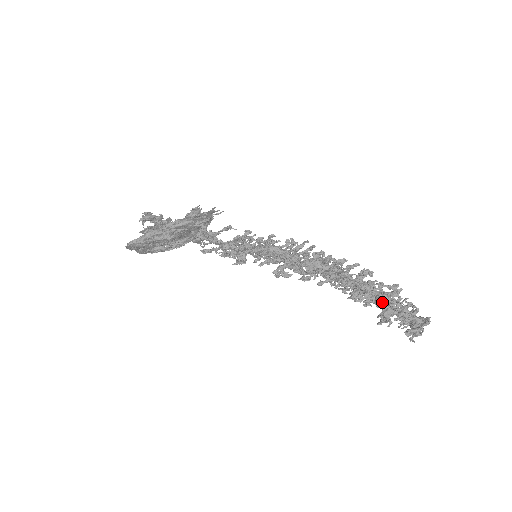
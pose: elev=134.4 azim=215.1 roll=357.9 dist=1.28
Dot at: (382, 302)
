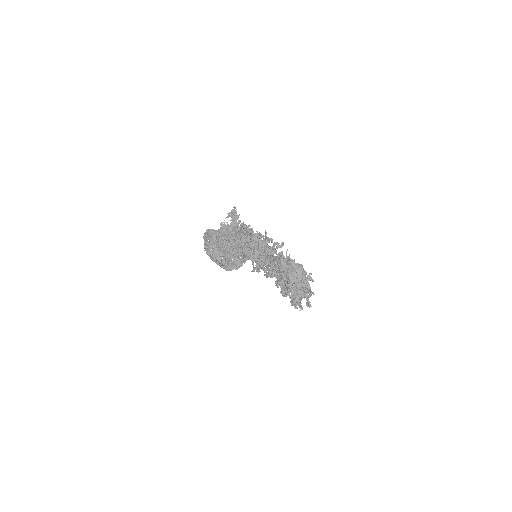
Dot at: occluded
